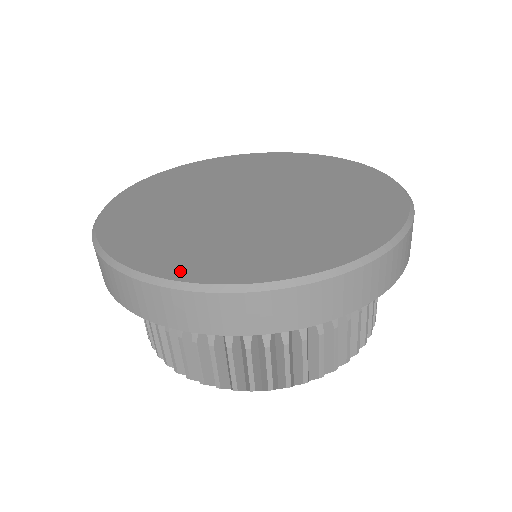
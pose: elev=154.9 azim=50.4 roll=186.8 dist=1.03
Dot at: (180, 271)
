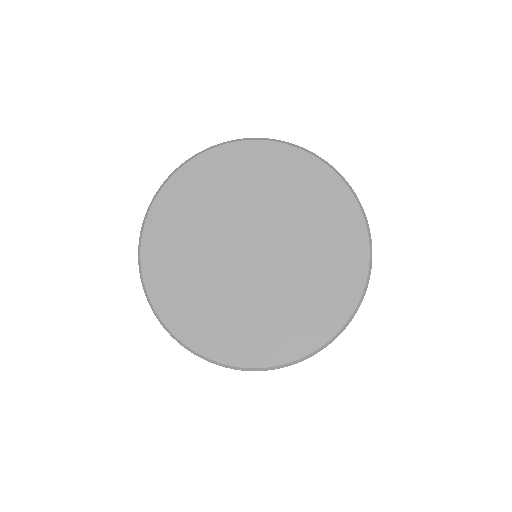
Dot at: (281, 355)
